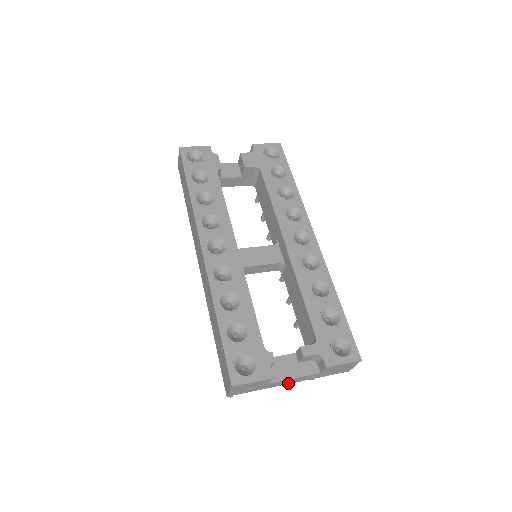
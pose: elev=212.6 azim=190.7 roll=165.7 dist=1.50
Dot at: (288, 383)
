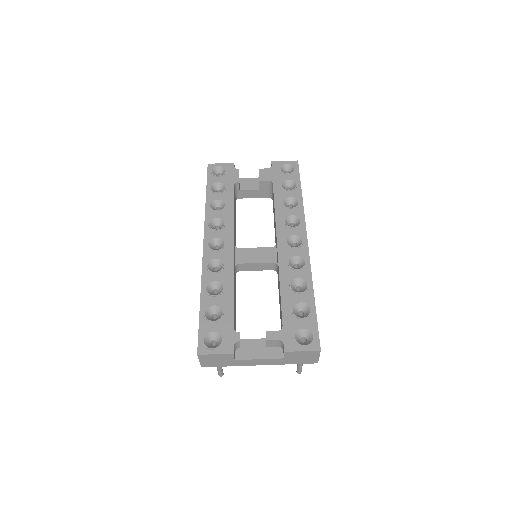
Dot at: (257, 364)
